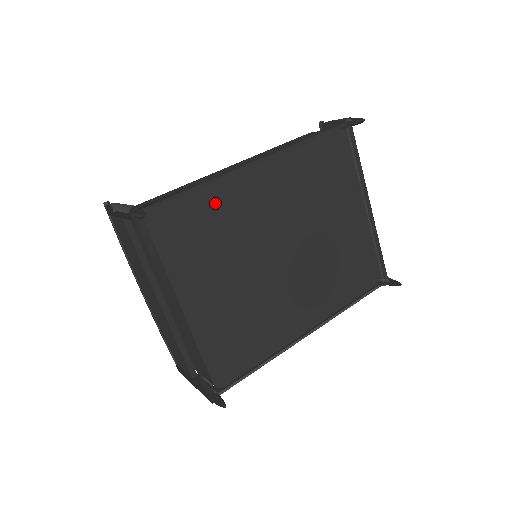
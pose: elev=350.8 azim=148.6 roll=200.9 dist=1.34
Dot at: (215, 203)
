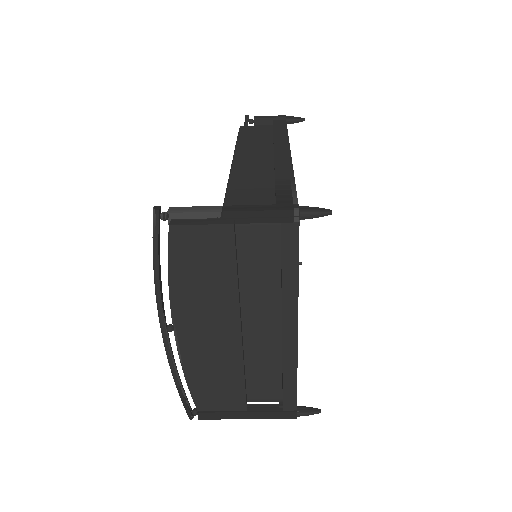
Dot at: occluded
